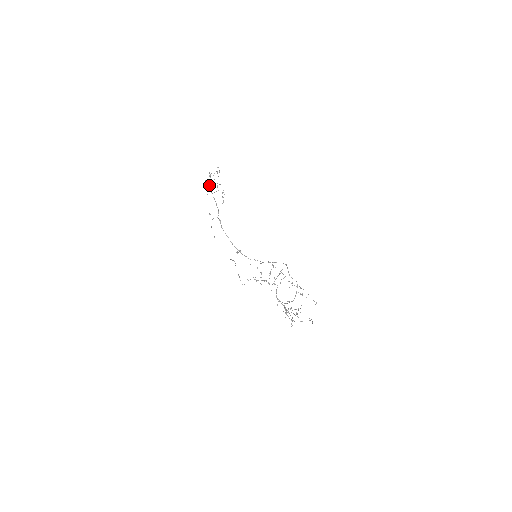
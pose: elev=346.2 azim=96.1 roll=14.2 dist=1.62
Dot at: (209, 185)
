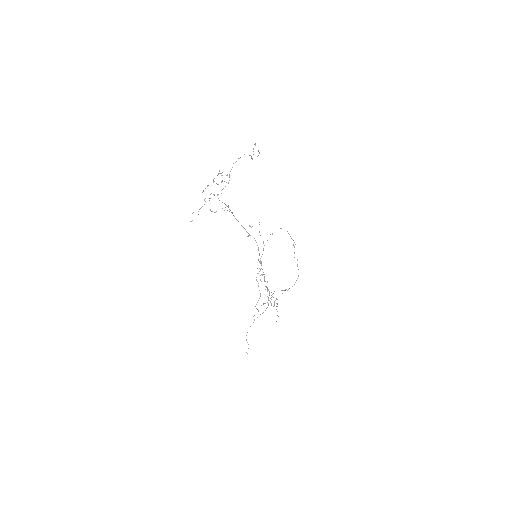
Dot at: occluded
